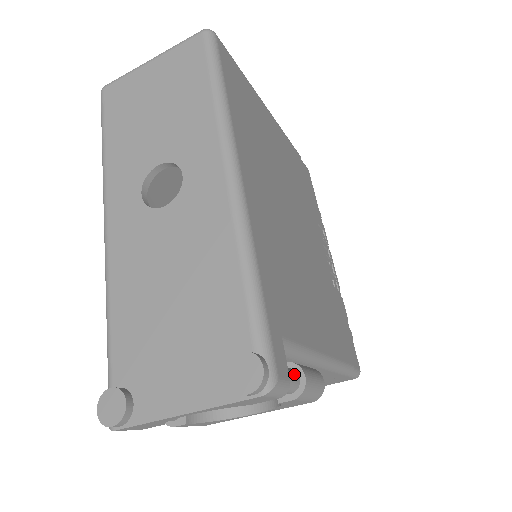
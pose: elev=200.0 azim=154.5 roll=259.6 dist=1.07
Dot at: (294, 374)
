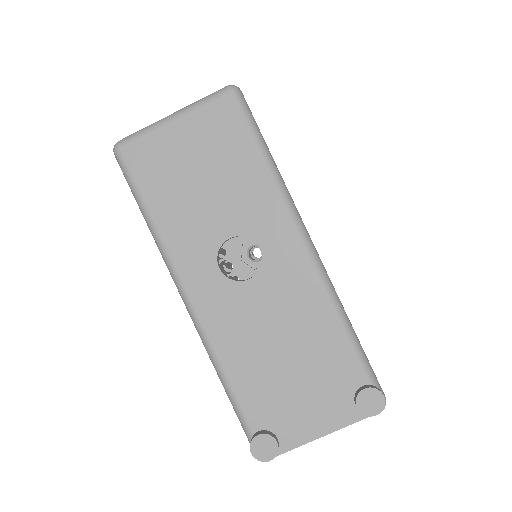
Dot at: occluded
